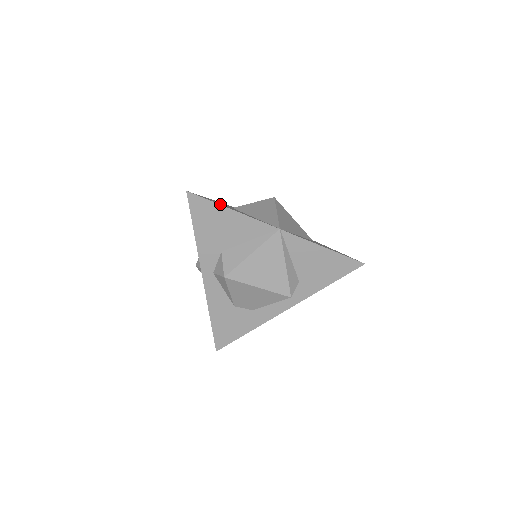
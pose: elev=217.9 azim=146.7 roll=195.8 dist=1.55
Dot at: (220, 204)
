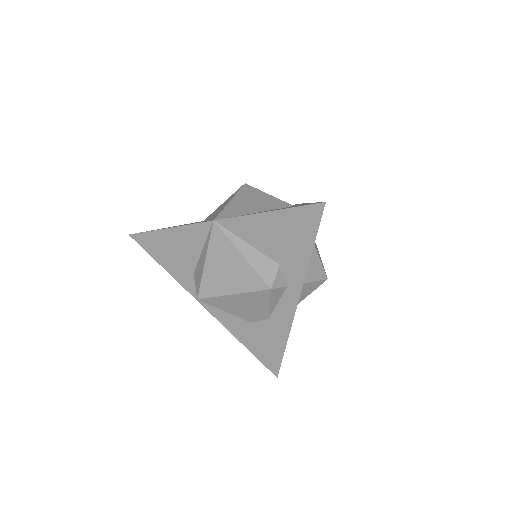
Dot at: occluded
